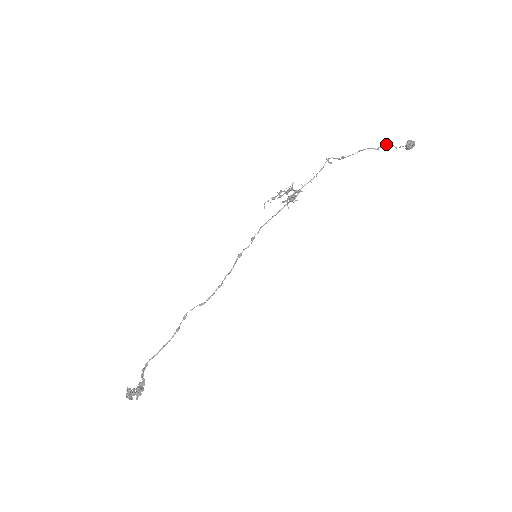
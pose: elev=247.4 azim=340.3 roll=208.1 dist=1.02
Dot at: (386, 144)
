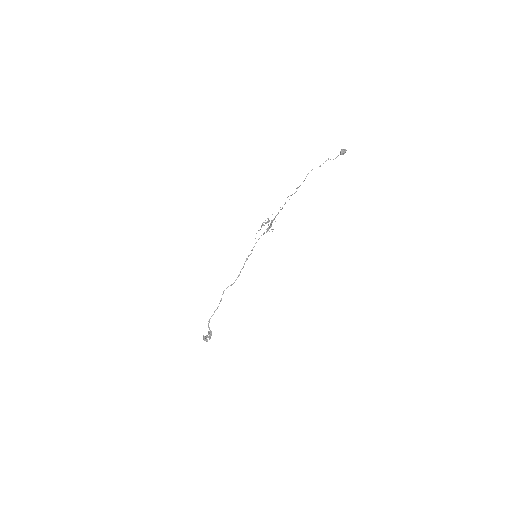
Dot at: (325, 161)
